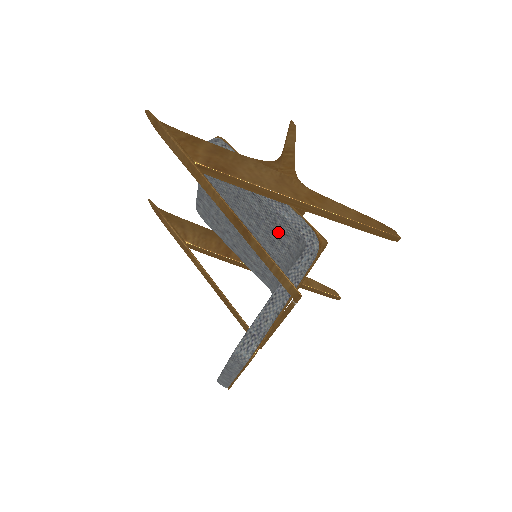
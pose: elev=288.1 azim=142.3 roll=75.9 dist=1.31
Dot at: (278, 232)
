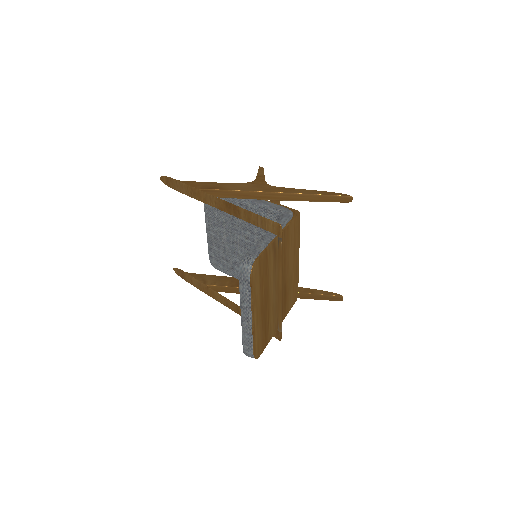
Dot at: occluded
